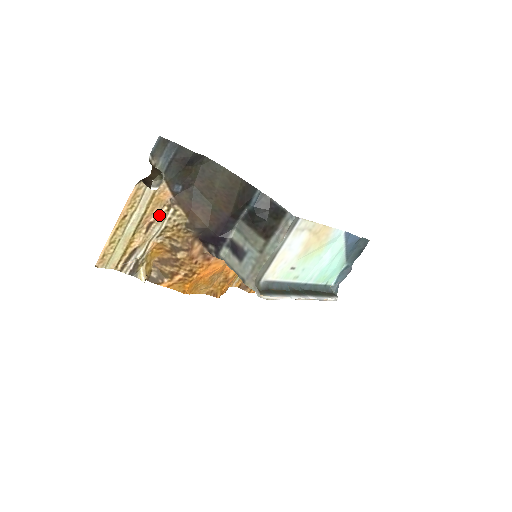
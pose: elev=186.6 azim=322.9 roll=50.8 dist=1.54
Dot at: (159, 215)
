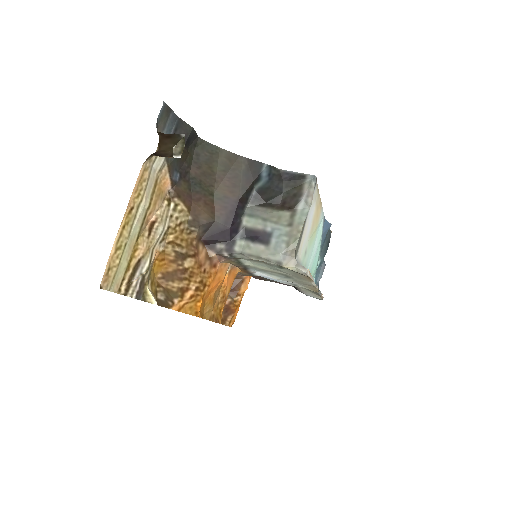
Dot at: (161, 211)
